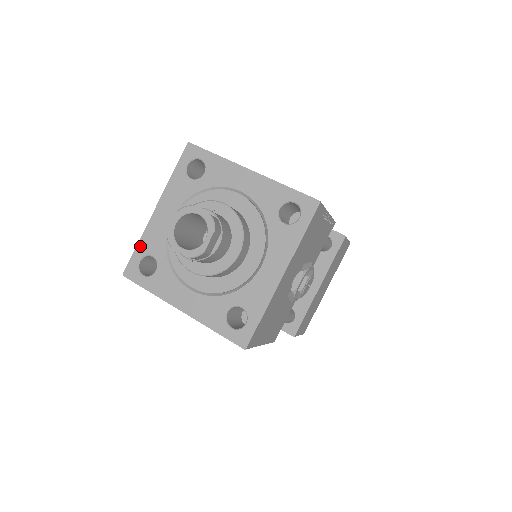
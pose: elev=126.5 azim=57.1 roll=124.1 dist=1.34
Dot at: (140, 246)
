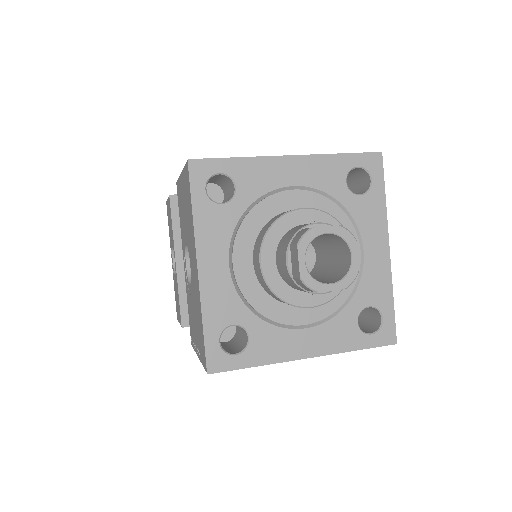
Dot at: (208, 324)
